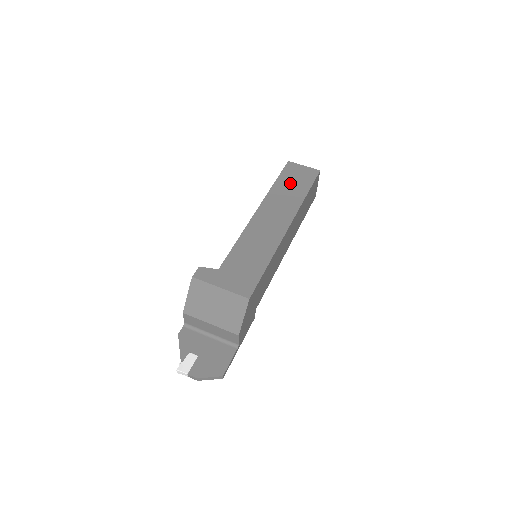
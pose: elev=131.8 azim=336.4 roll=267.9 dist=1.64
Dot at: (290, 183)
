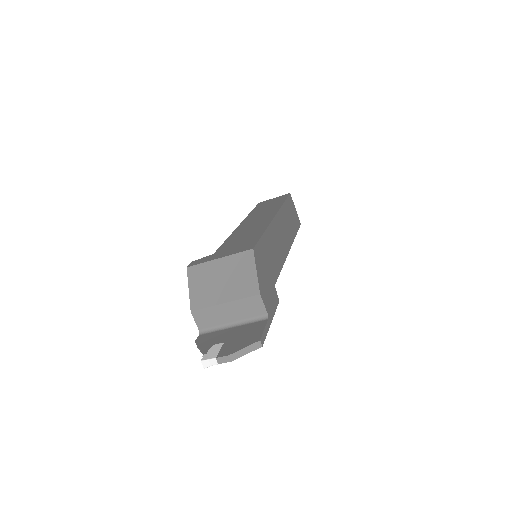
Dot at: (265, 206)
